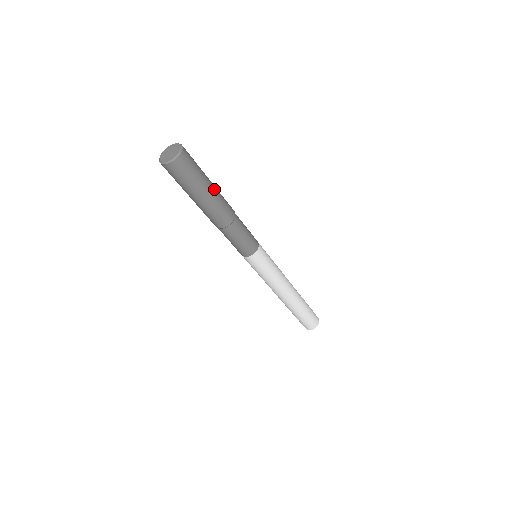
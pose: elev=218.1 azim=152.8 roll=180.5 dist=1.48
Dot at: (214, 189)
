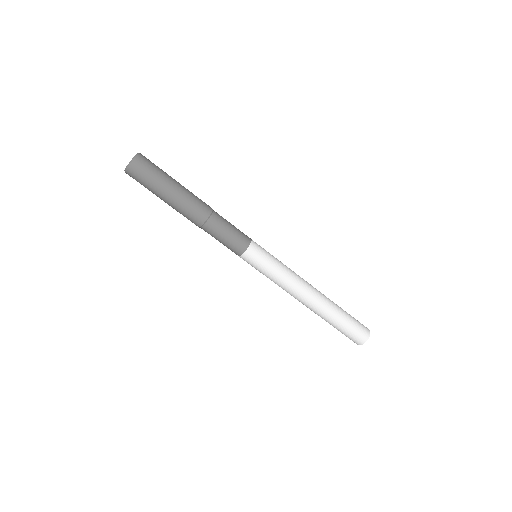
Dot at: (181, 185)
